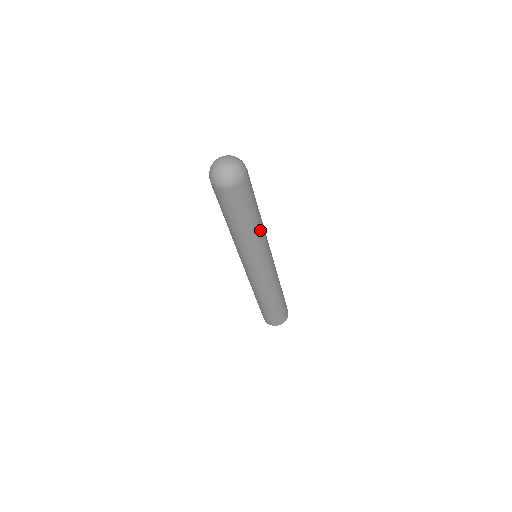
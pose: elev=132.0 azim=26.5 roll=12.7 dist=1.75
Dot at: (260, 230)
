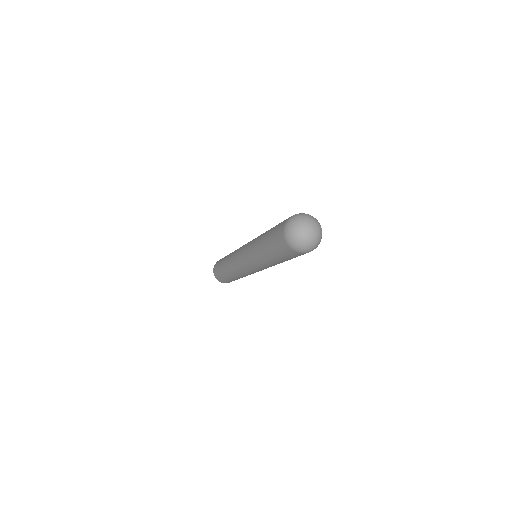
Dot at: occluded
